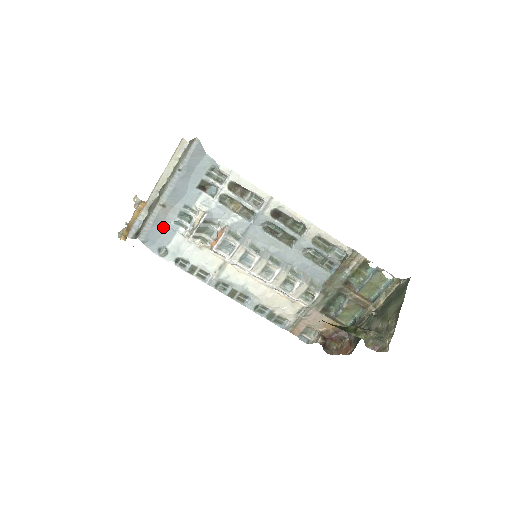
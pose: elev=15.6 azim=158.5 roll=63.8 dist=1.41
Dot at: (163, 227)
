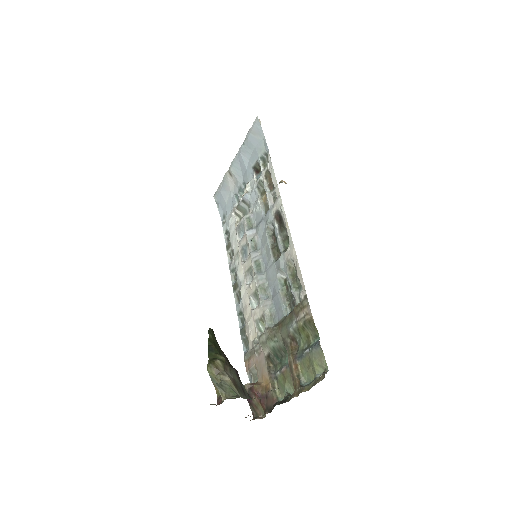
Dot at: (229, 196)
